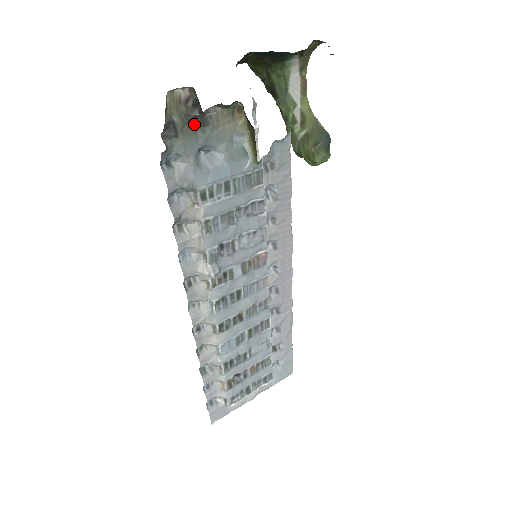
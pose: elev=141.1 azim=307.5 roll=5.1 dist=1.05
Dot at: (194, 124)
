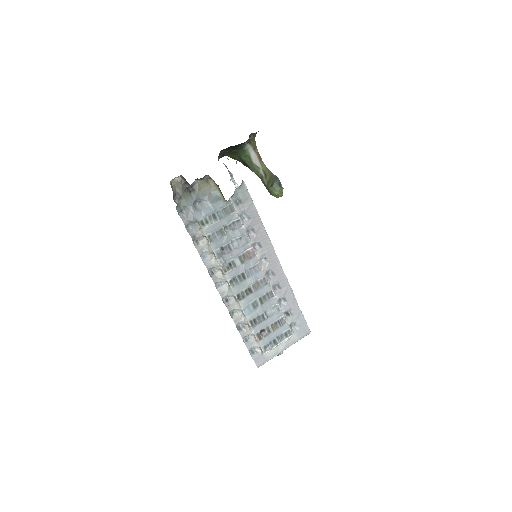
Dot at: (188, 191)
